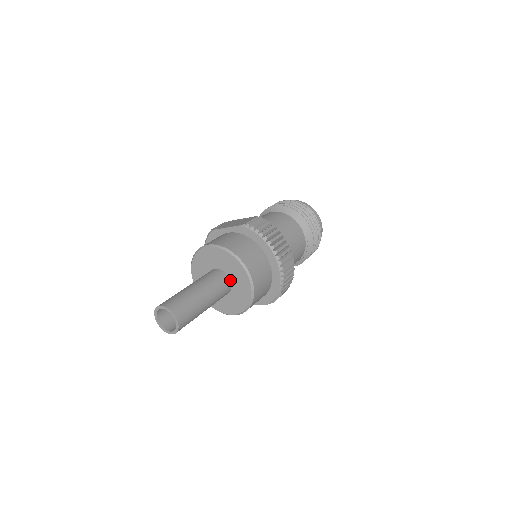
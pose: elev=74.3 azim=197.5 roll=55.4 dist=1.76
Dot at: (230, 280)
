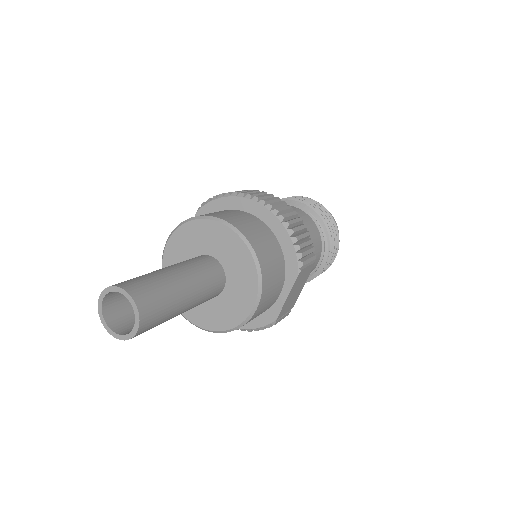
Dot at: (213, 258)
